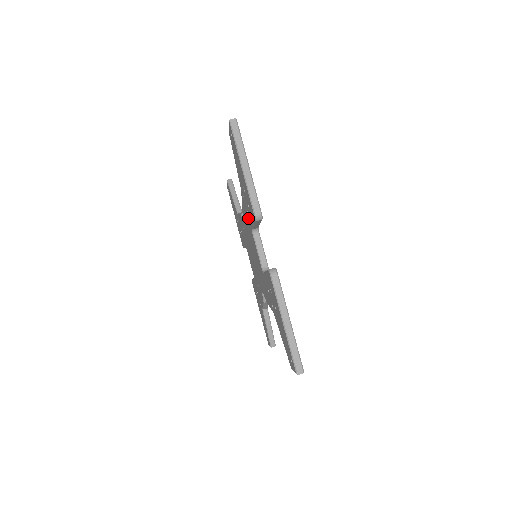
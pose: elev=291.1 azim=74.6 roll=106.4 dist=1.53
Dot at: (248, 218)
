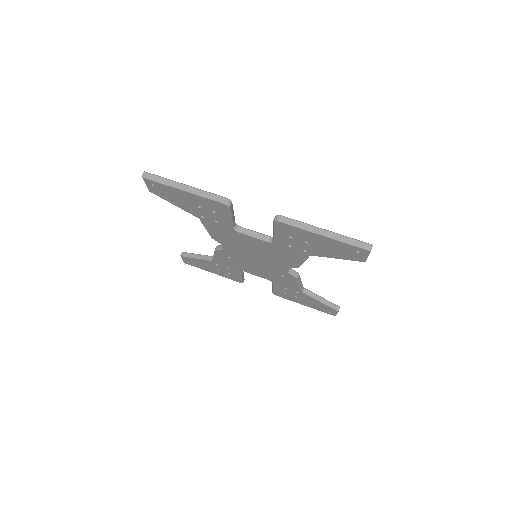
Dot at: (223, 227)
